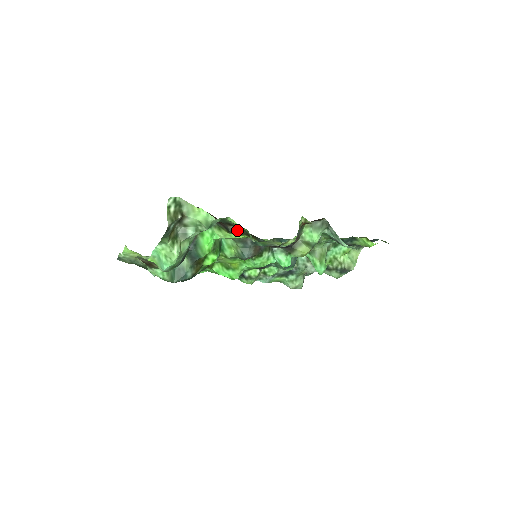
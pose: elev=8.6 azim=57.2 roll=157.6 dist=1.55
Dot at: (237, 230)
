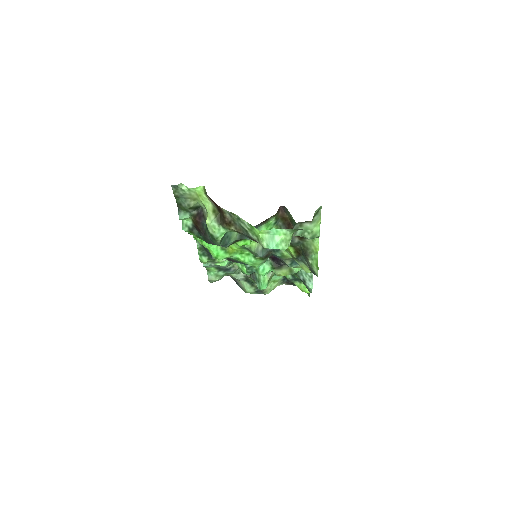
Dot at: (295, 242)
